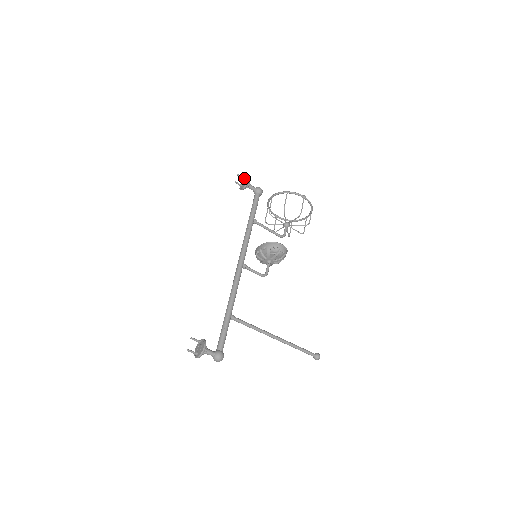
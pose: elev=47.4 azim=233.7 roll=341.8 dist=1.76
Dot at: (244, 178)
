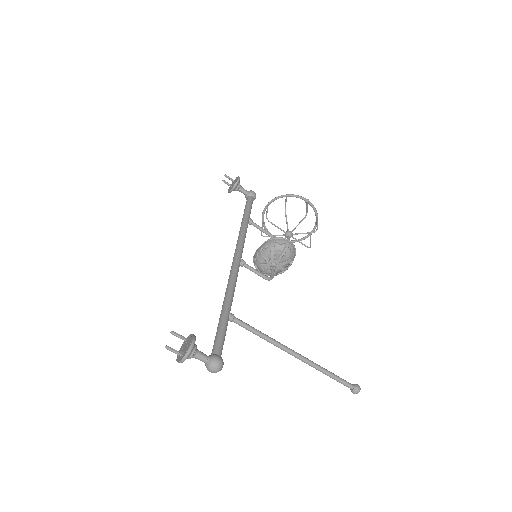
Dot at: (233, 180)
